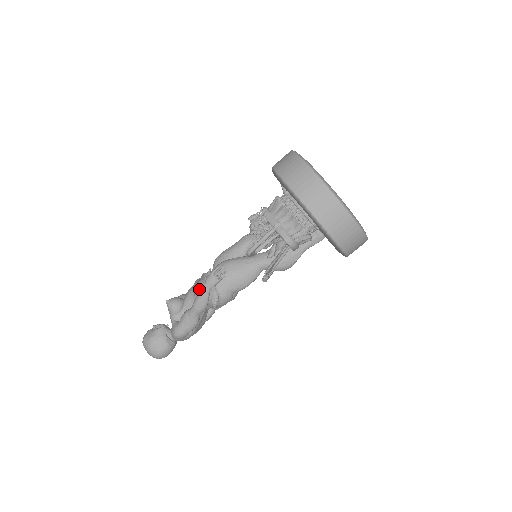
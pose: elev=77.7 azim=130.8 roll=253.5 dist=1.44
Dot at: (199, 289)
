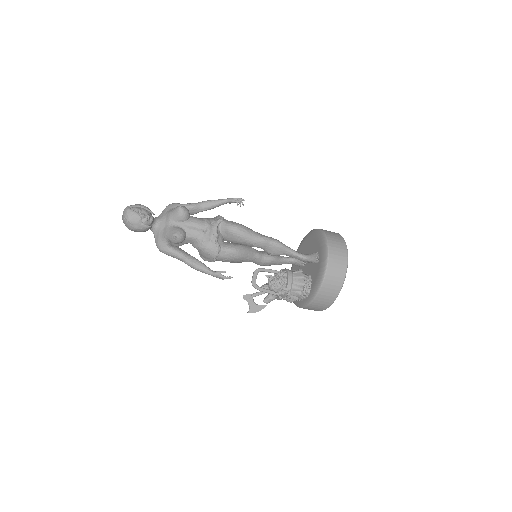
Dot at: (204, 252)
